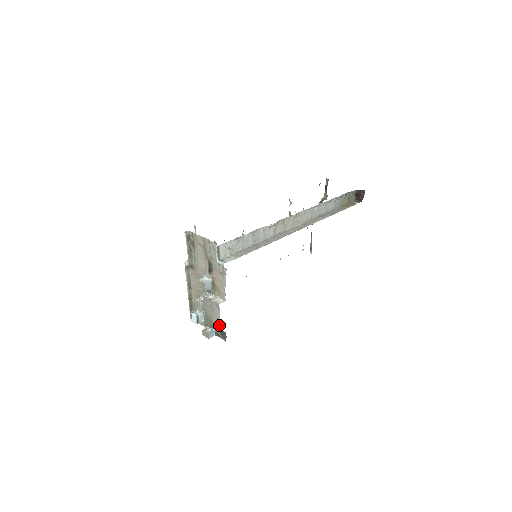
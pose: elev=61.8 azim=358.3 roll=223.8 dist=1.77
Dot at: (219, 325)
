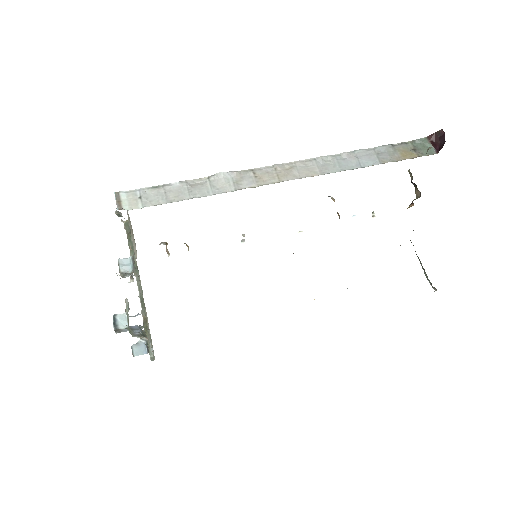
Dot at: occluded
